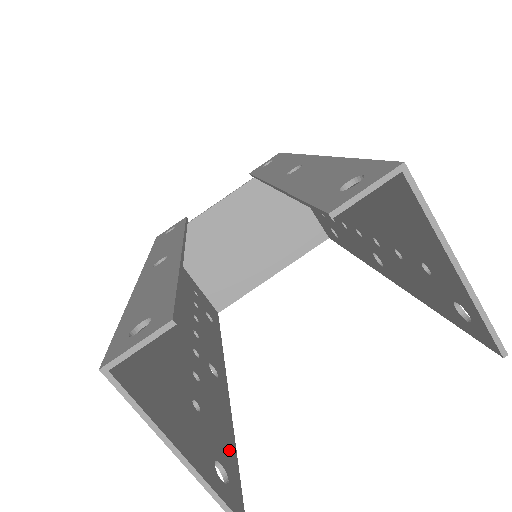
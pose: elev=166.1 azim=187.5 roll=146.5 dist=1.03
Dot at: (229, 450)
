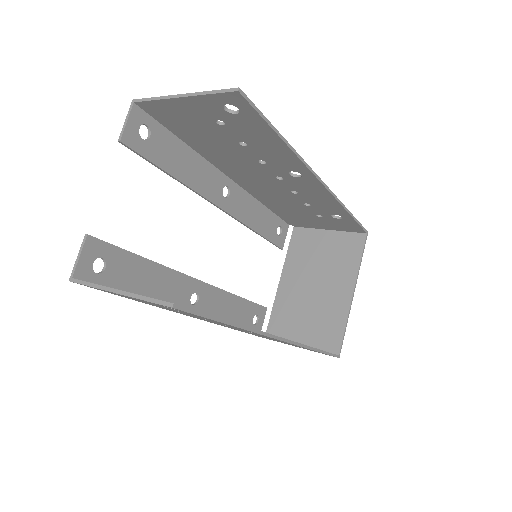
Dot at: occluded
